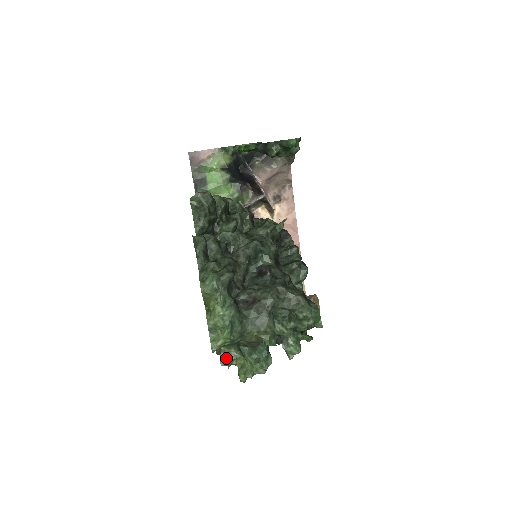
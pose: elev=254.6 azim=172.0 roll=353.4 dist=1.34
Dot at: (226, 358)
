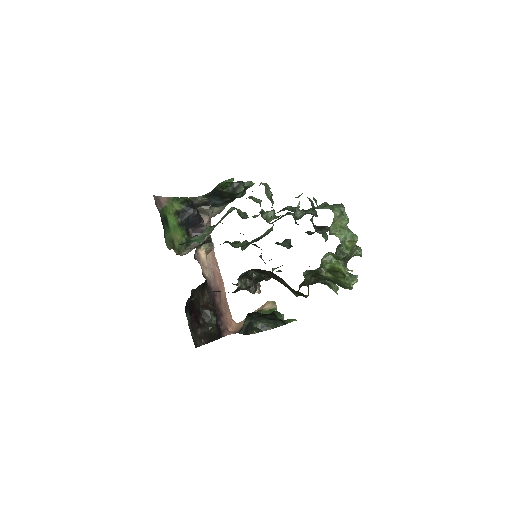
Dot at: (345, 269)
